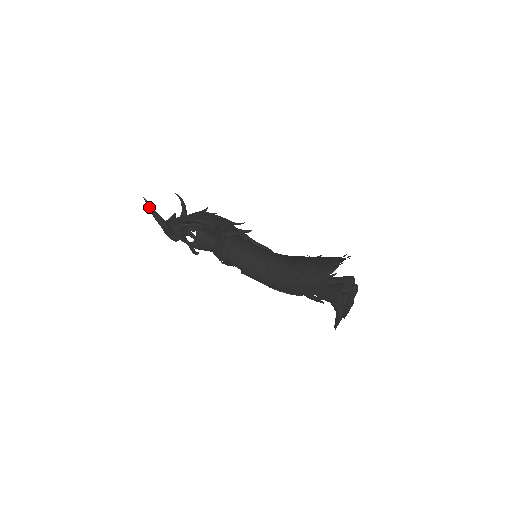
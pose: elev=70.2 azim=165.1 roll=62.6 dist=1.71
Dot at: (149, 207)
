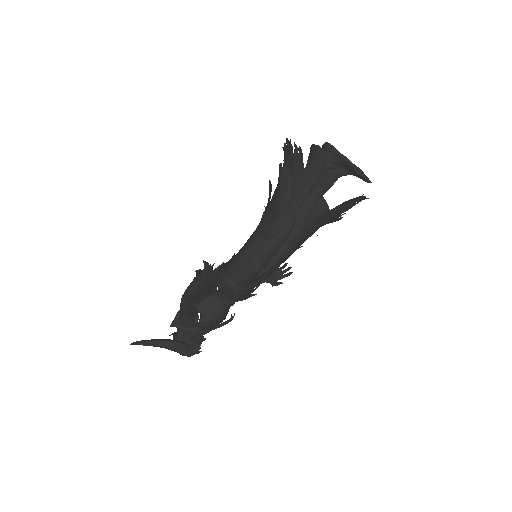
Dot at: (140, 343)
